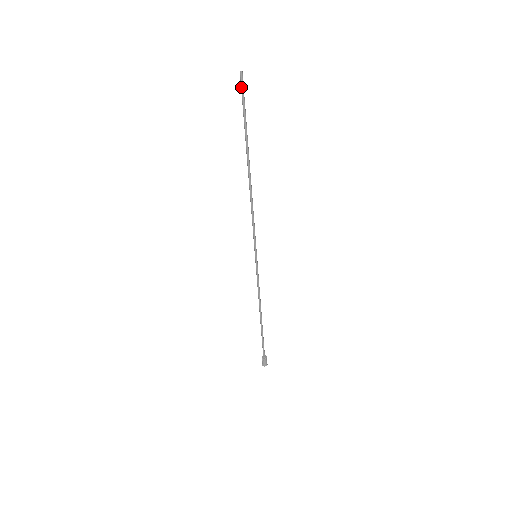
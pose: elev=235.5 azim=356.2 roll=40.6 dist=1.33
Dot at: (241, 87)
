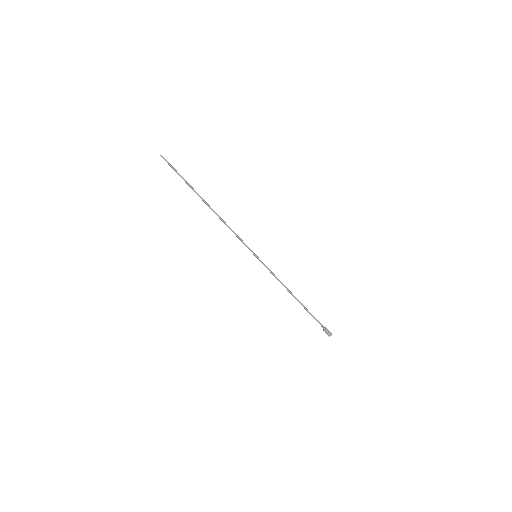
Dot at: occluded
